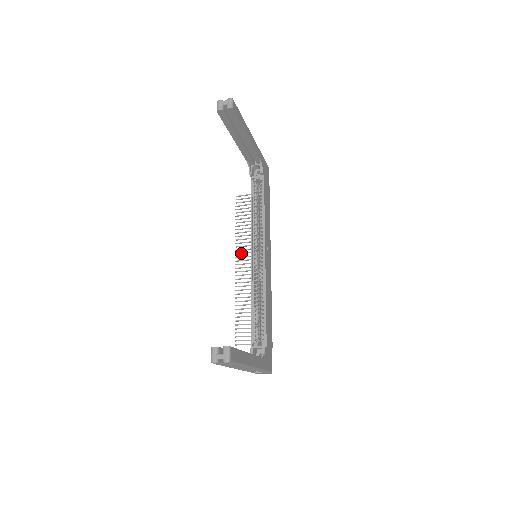
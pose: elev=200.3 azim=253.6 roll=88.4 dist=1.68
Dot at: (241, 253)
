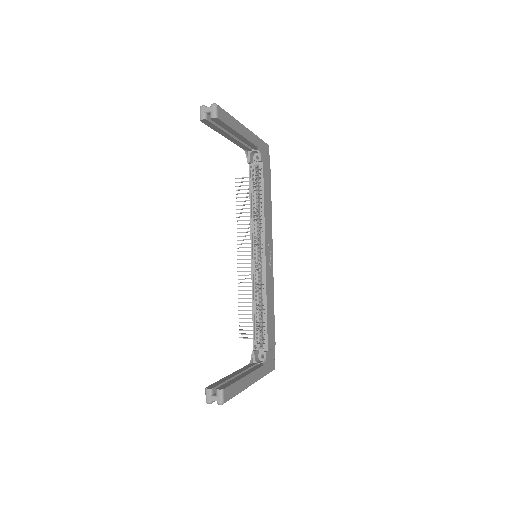
Dot at: occluded
